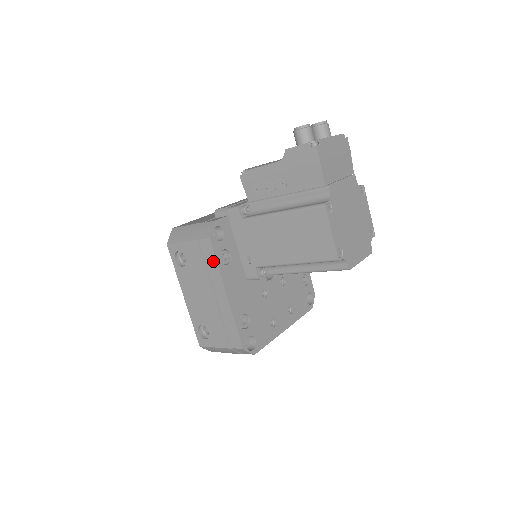
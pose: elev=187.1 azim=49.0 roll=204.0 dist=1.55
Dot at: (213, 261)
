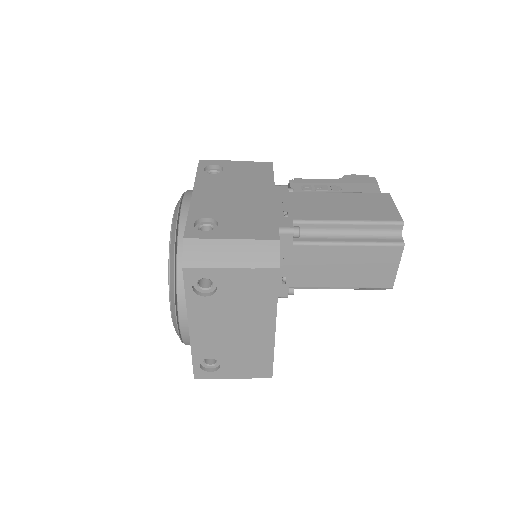
Dot at: (268, 174)
